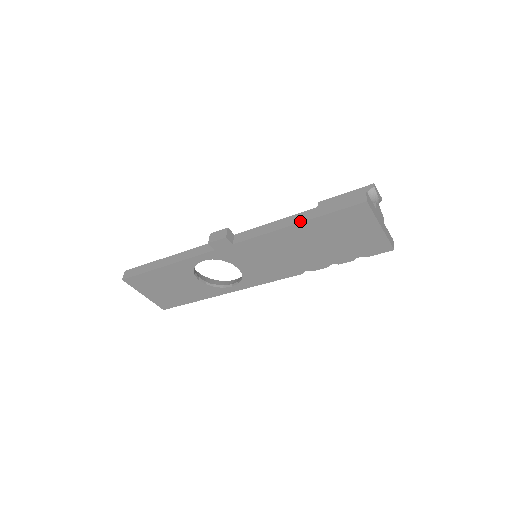
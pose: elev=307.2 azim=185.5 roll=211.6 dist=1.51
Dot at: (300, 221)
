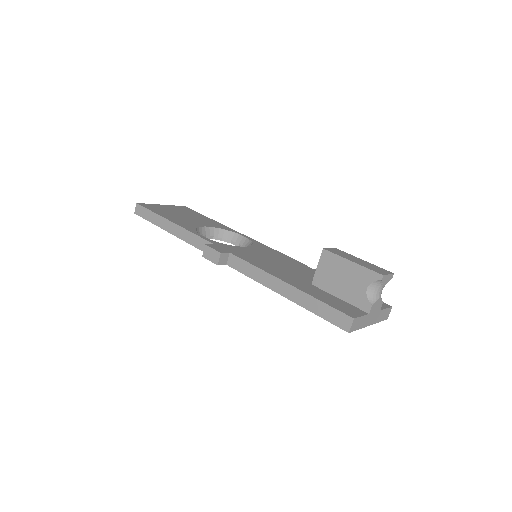
Dot at: (286, 296)
